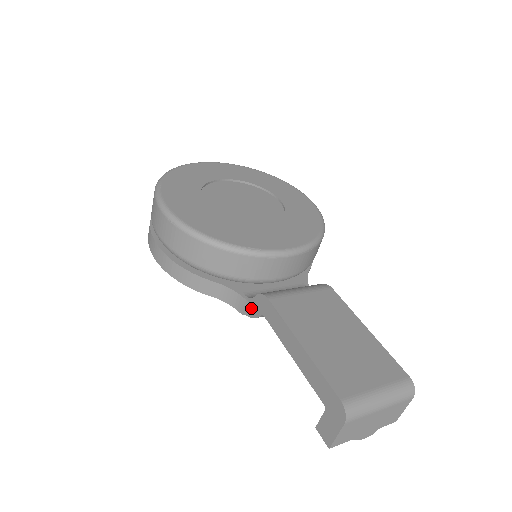
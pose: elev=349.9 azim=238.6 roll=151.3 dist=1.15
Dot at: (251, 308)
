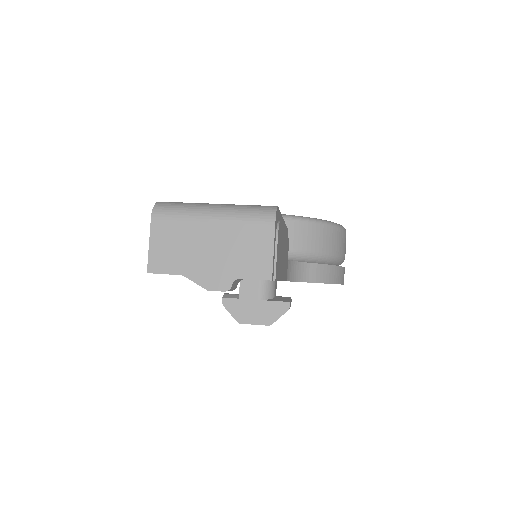
Dot at: occluded
